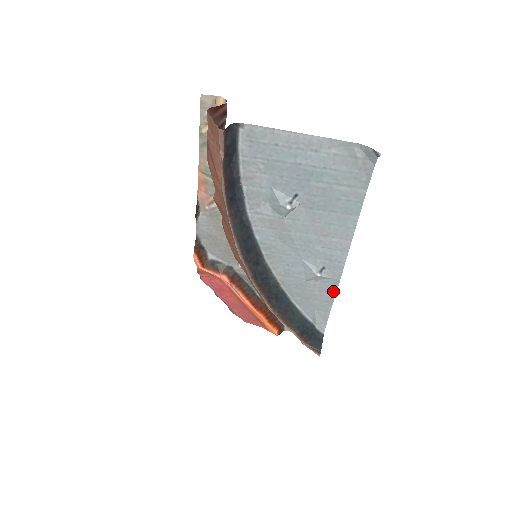
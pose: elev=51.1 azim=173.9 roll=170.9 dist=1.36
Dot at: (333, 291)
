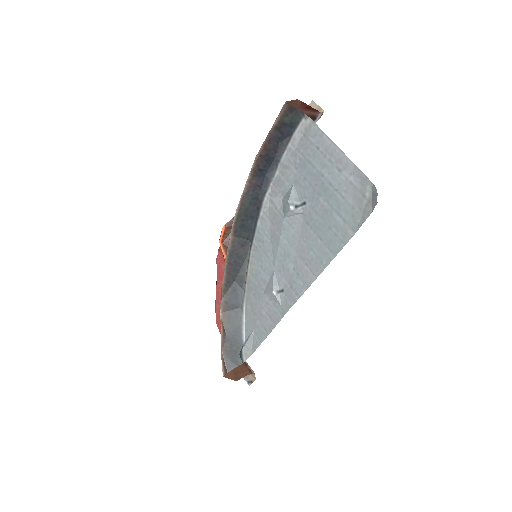
Dot at: (276, 321)
